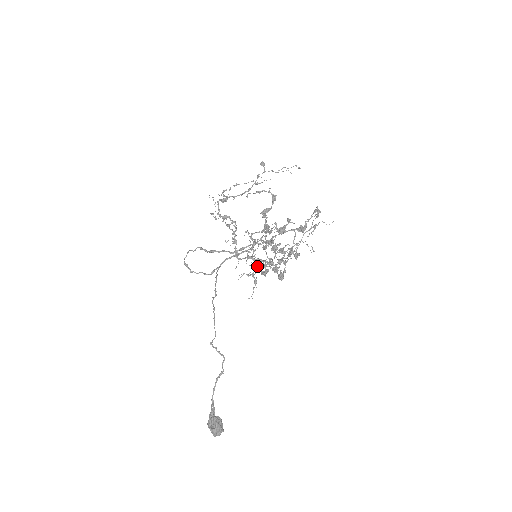
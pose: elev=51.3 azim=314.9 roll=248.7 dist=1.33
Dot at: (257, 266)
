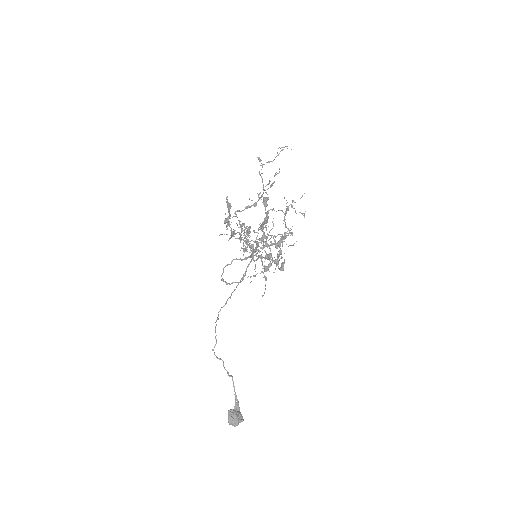
Dot at: (262, 264)
